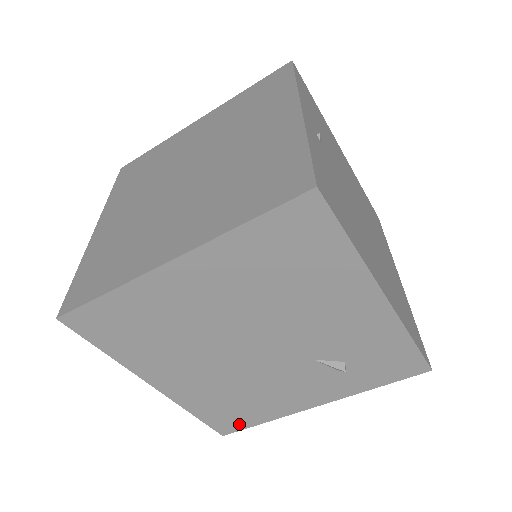
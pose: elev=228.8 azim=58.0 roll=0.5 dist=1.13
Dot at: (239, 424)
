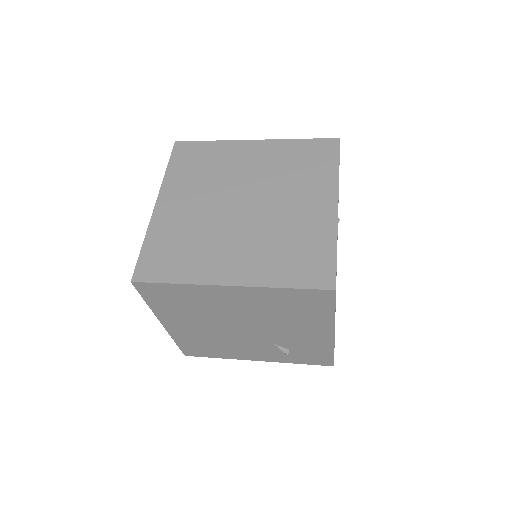
Dot at: (201, 354)
